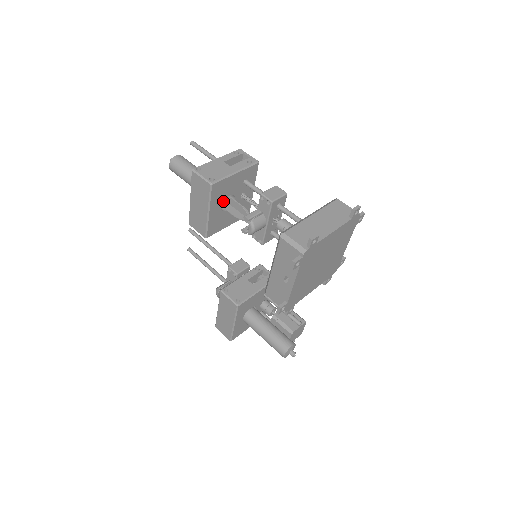
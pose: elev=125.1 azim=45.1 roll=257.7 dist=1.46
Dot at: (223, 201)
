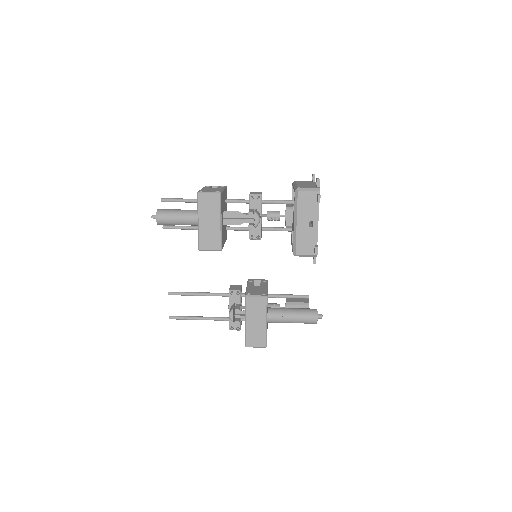
Dot at: occluded
